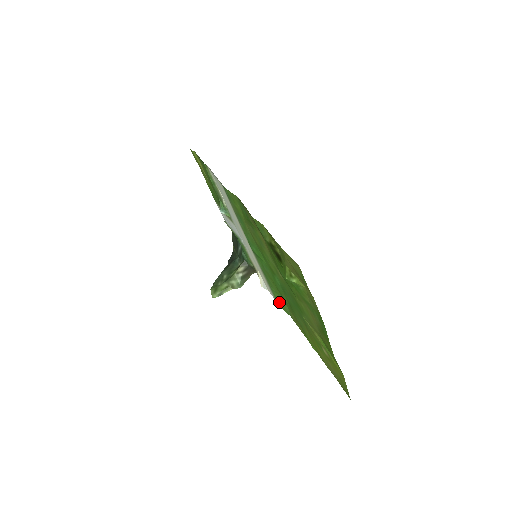
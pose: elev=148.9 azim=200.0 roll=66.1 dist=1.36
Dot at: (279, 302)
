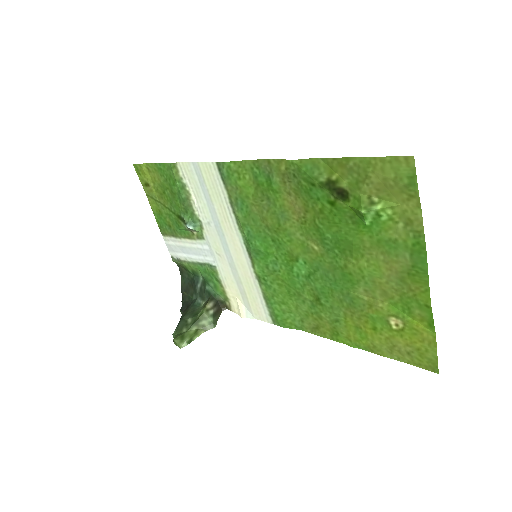
Dot at: (282, 318)
